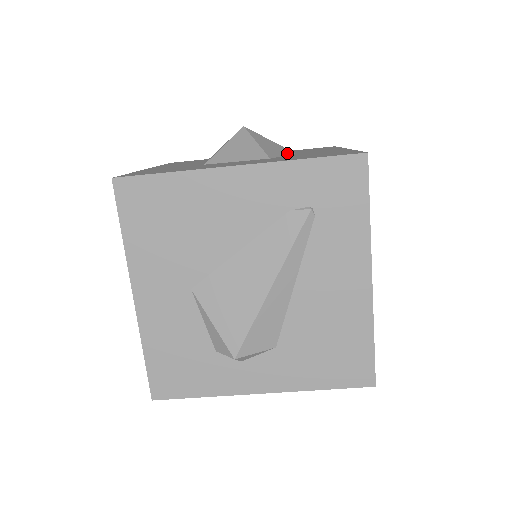
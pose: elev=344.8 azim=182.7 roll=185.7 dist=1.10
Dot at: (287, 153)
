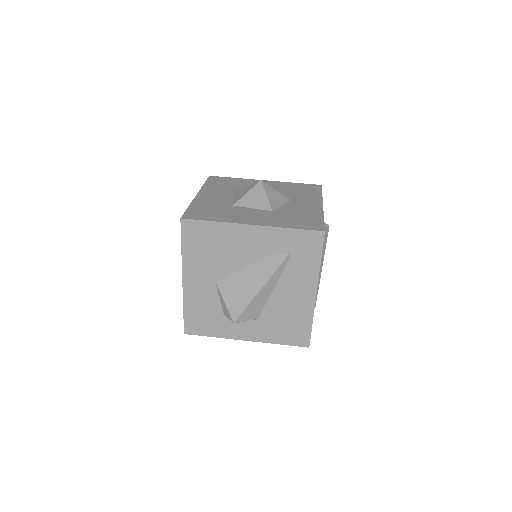
Dot at: (285, 202)
